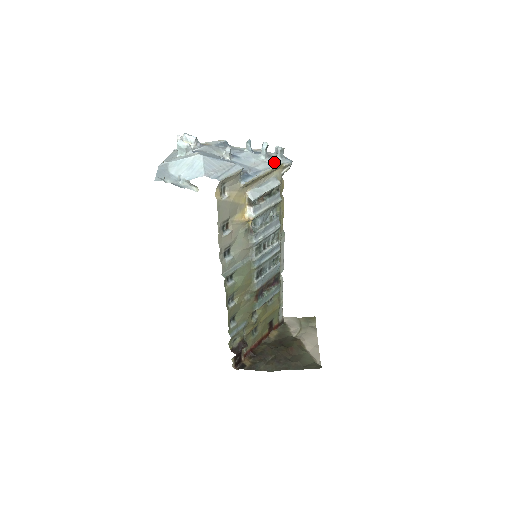
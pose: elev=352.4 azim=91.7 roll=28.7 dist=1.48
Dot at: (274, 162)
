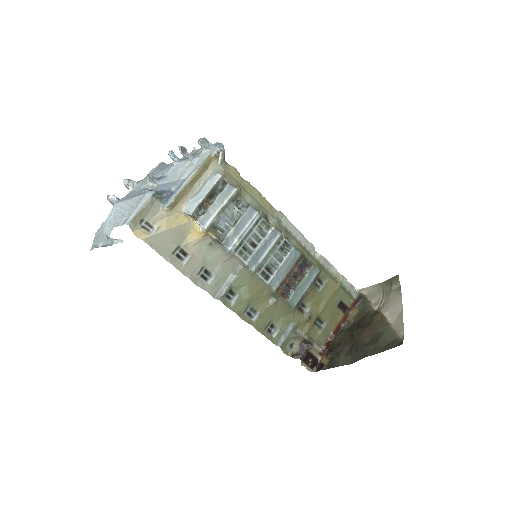
Dot at: (200, 159)
